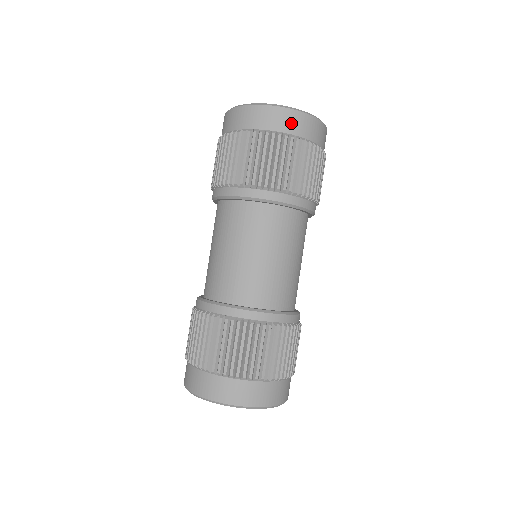
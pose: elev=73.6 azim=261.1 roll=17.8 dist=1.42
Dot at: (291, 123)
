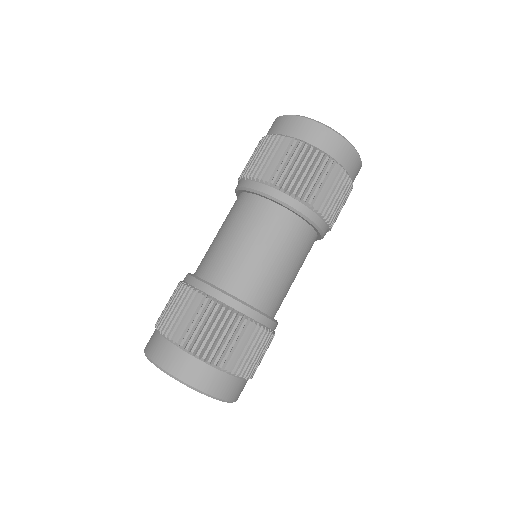
Dot at: (356, 175)
